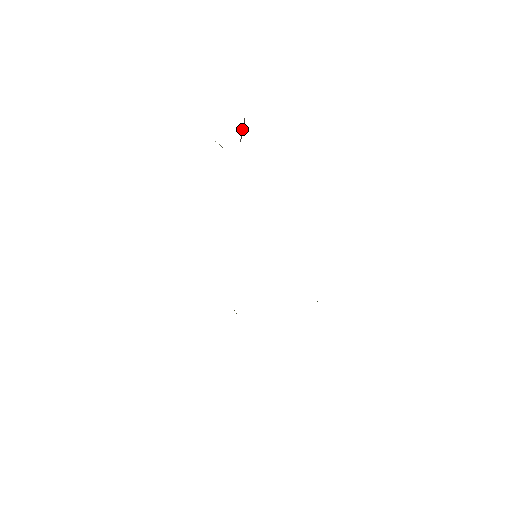
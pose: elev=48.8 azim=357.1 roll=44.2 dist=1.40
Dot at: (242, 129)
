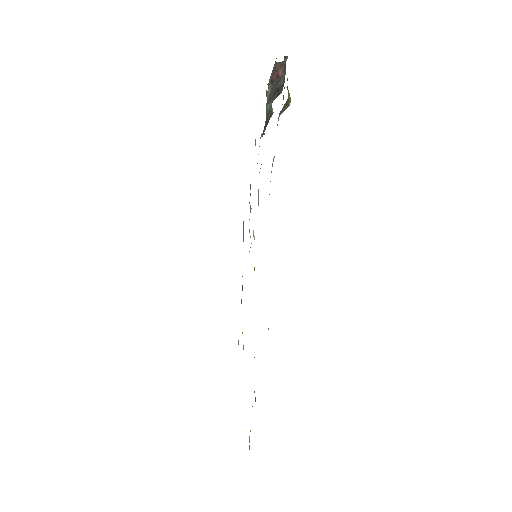
Dot at: (273, 76)
